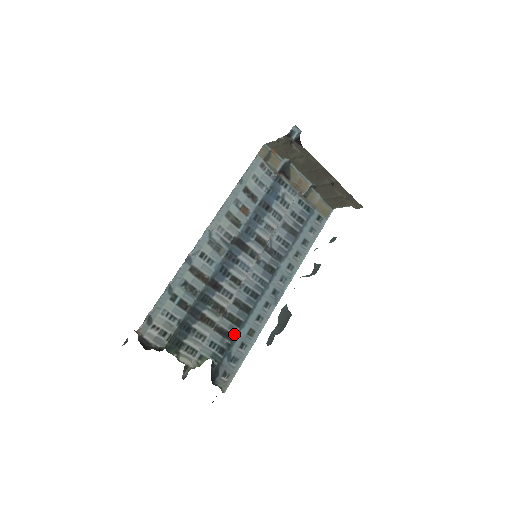
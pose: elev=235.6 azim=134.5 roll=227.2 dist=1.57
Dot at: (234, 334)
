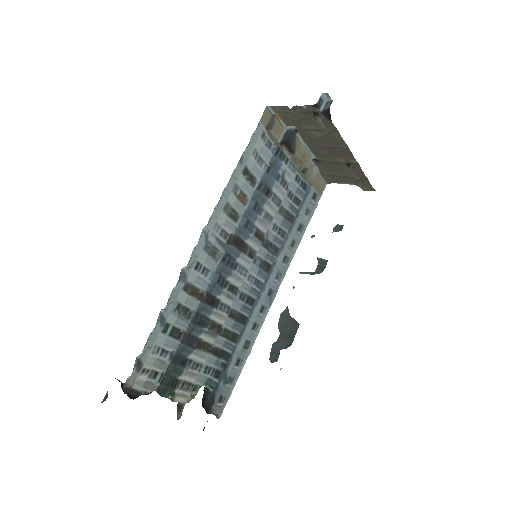
Dot at: (230, 351)
